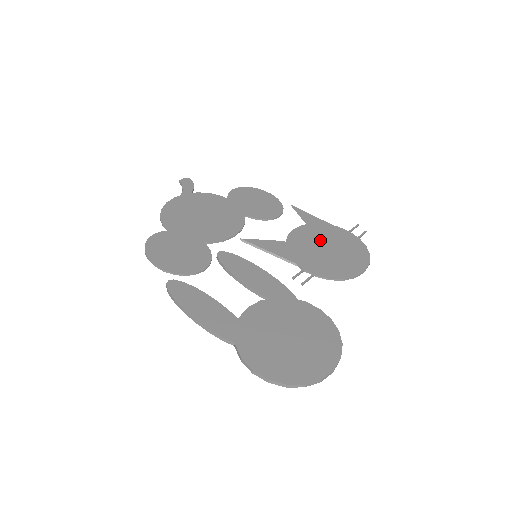
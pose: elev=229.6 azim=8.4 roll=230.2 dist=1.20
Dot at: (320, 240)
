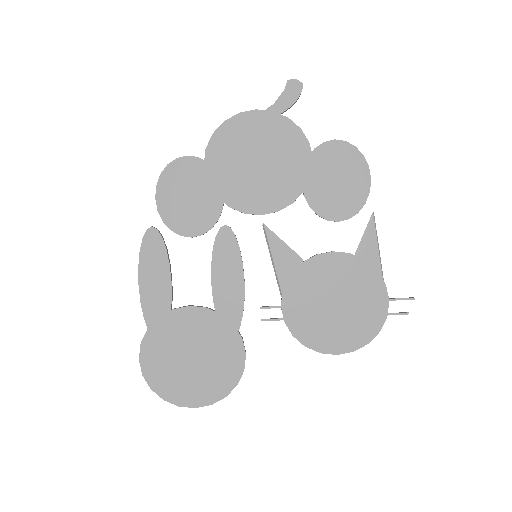
Dot at: (342, 286)
